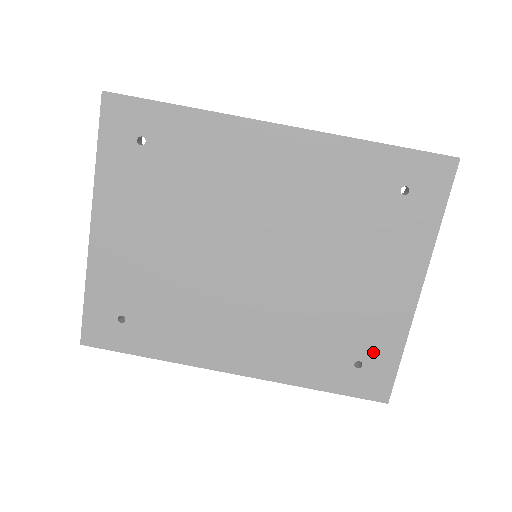
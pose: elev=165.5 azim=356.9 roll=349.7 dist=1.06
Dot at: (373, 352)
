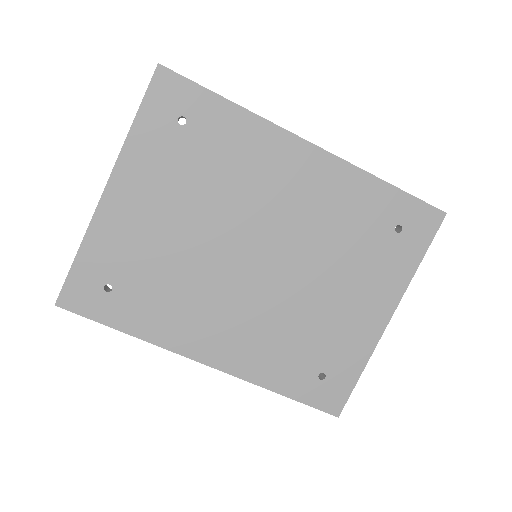
Dot at: (338, 367)
